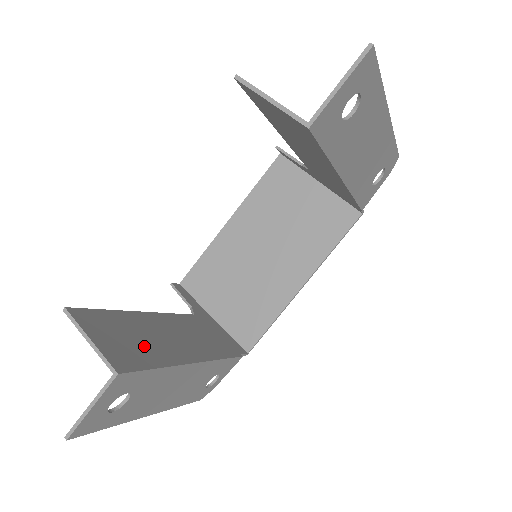
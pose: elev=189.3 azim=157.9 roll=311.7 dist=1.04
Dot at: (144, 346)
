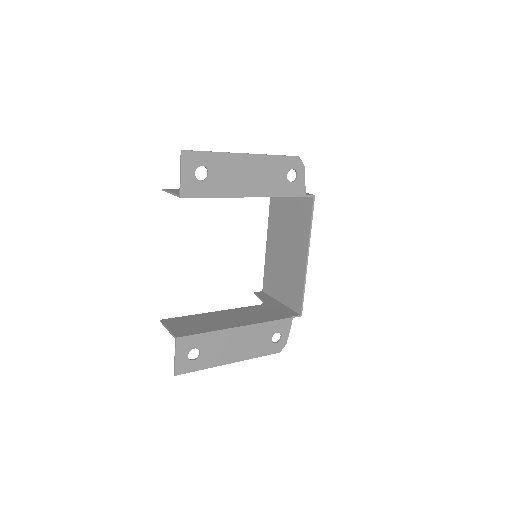
Dot at: (202, 326)
